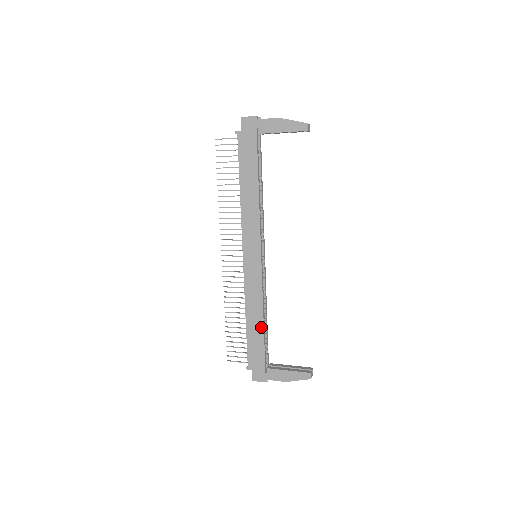
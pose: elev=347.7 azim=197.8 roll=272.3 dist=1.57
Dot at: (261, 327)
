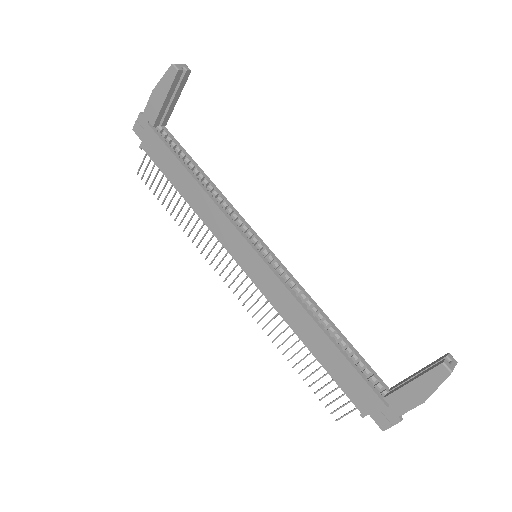
Dot at: (327, 342)
